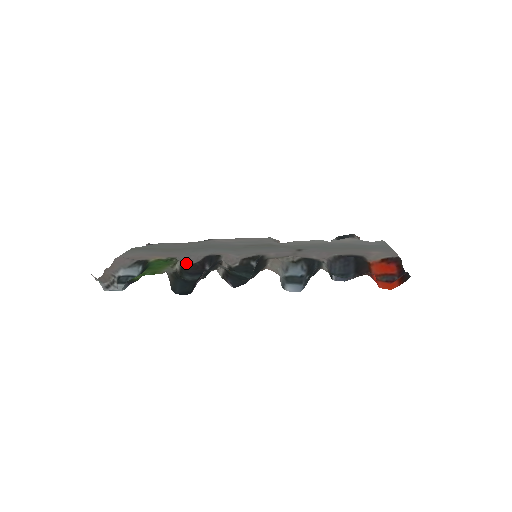
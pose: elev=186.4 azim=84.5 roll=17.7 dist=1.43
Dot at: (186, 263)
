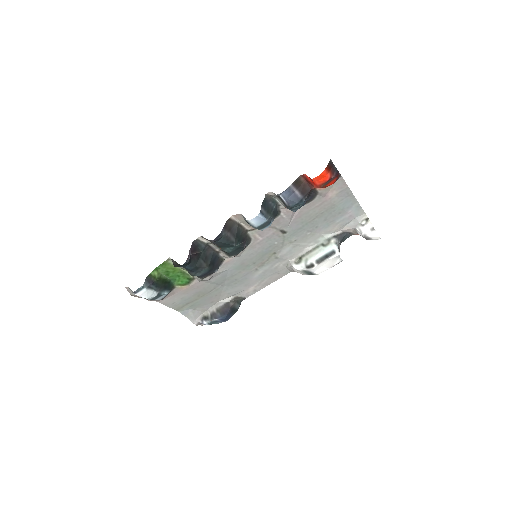
Dot at: (203, 280)
